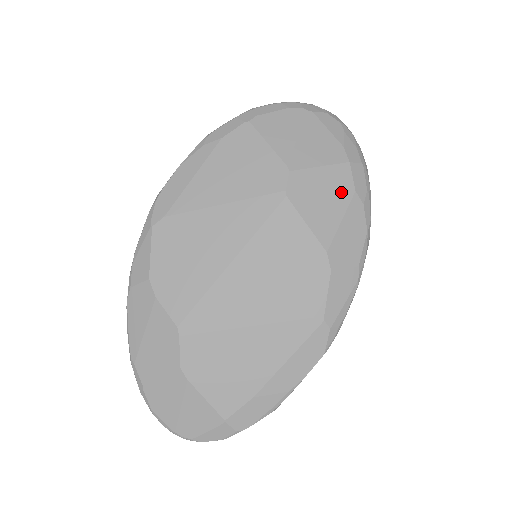
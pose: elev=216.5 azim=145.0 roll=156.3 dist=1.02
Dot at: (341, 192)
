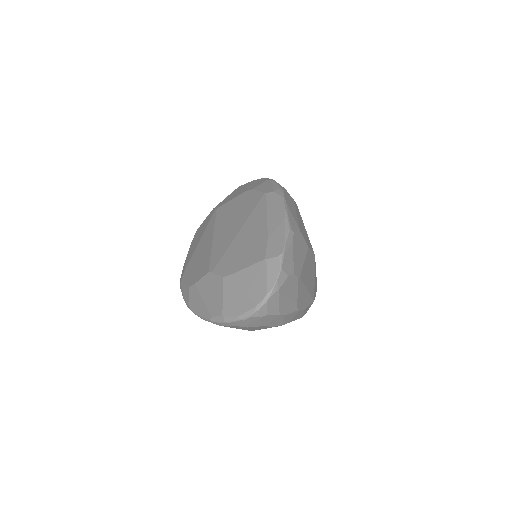
Dot at: (240, 188)
